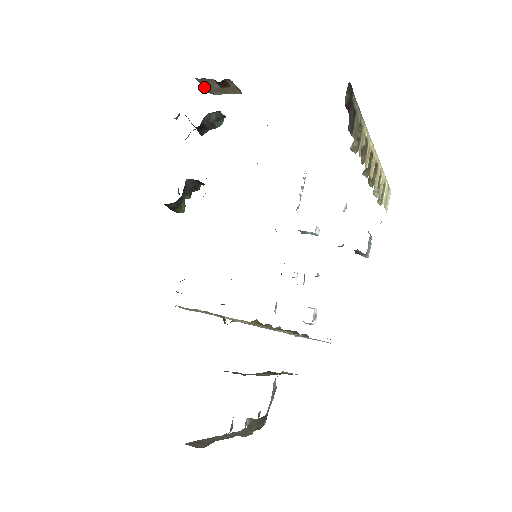
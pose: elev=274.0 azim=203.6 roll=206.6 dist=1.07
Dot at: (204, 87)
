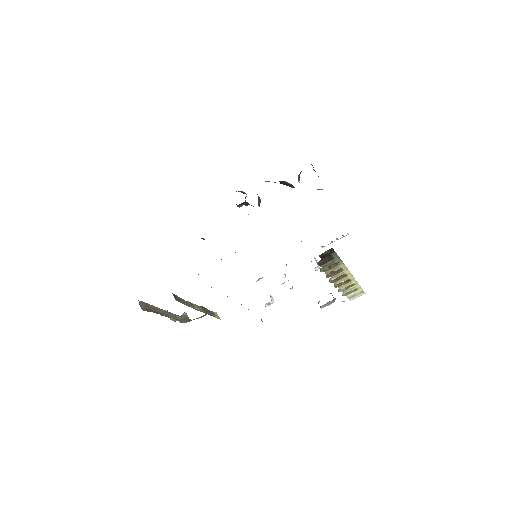
Dot at: occluded
